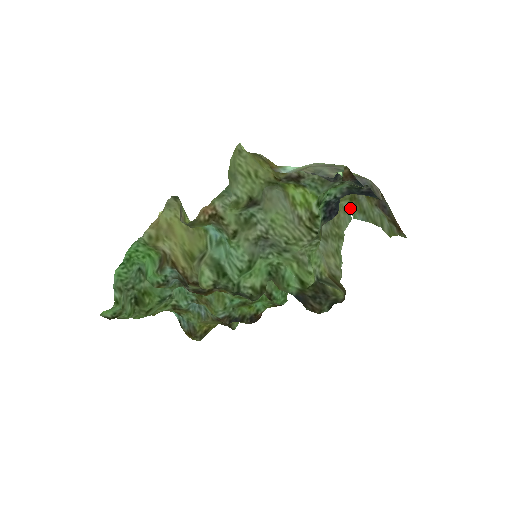
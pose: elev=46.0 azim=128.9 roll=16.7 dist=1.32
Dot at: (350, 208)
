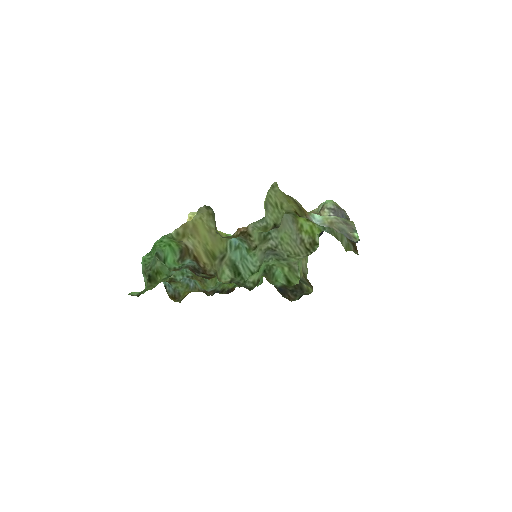
Dot at: occluded
